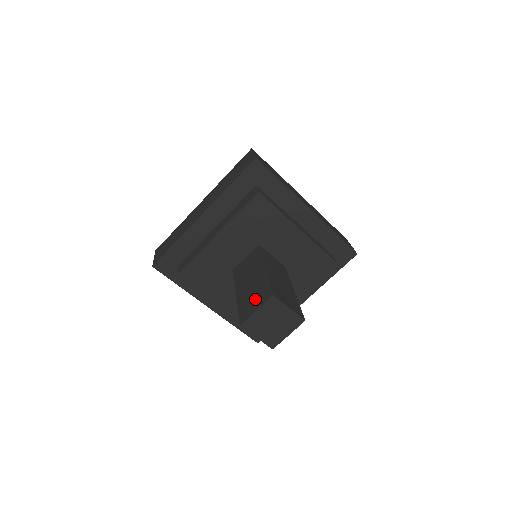
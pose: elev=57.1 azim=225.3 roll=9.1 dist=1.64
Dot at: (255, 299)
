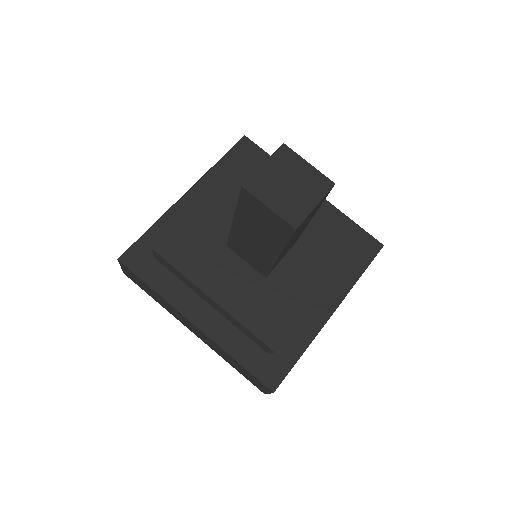
Dot at: occluded
